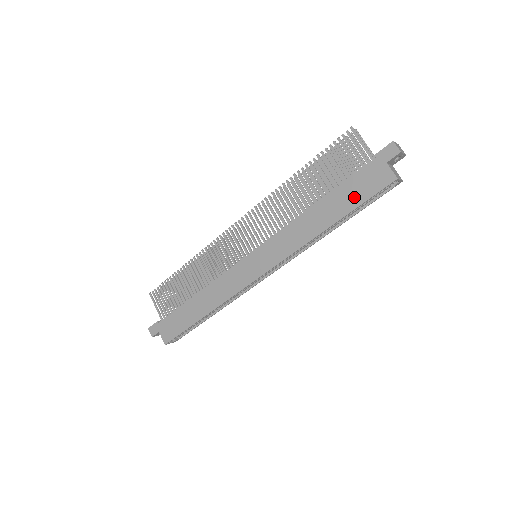
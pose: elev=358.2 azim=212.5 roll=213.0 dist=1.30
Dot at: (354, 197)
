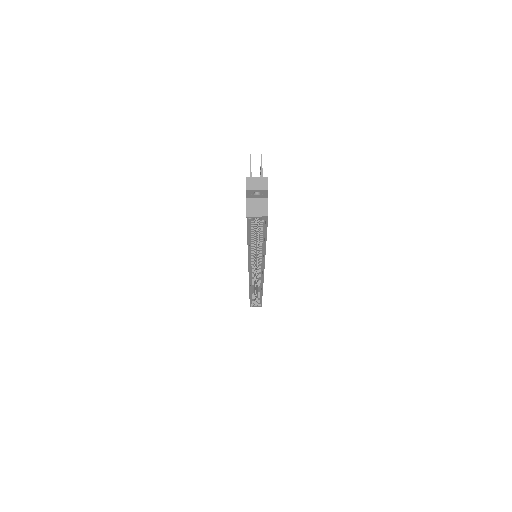
Dot at: occluded
